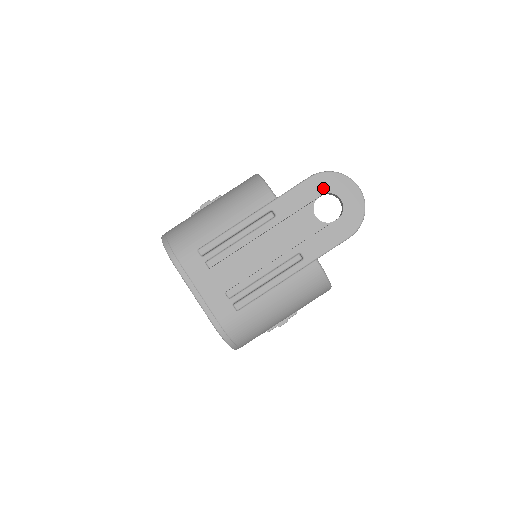
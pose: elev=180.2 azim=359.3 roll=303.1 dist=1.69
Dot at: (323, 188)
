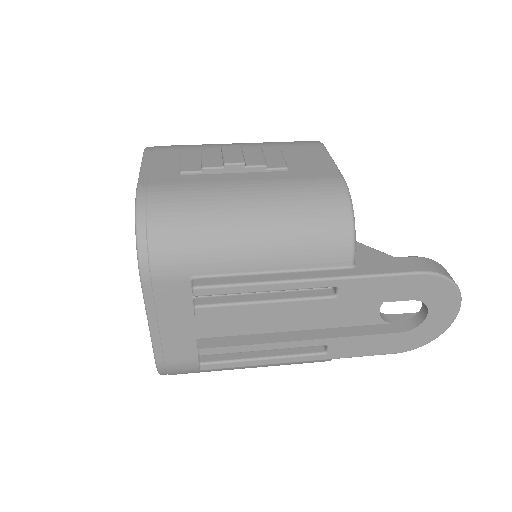
Dot at: (422, 293)
